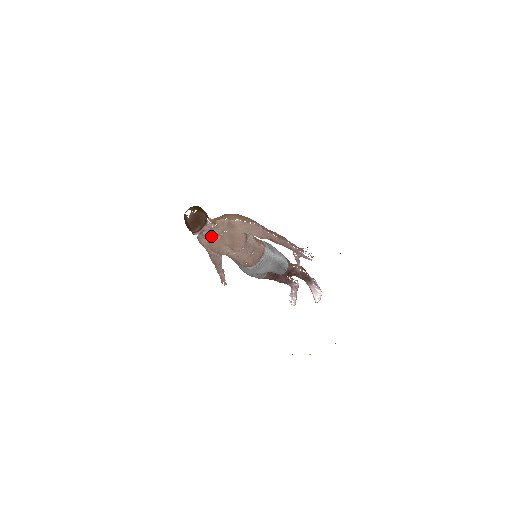
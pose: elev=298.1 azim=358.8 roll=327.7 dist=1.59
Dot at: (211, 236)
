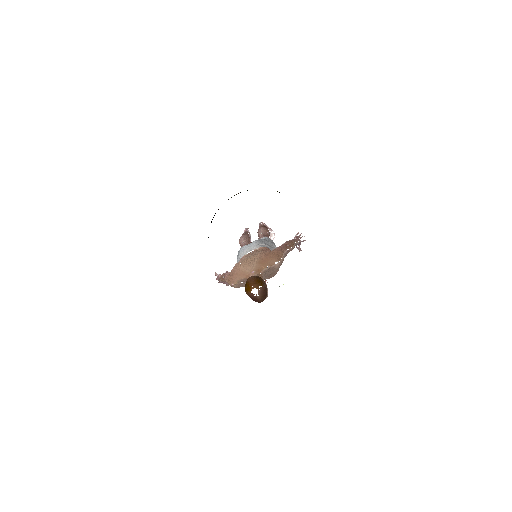
Dot at: occluded
